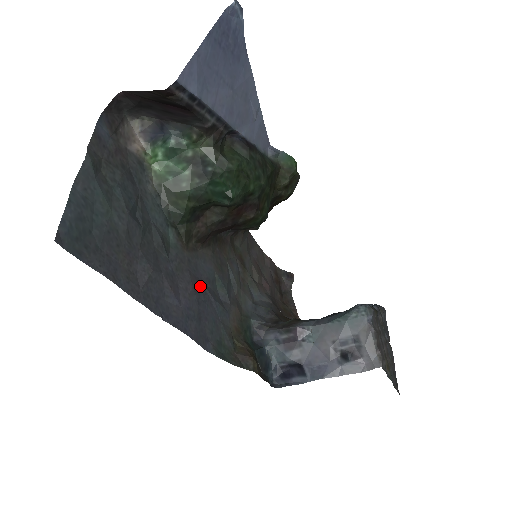
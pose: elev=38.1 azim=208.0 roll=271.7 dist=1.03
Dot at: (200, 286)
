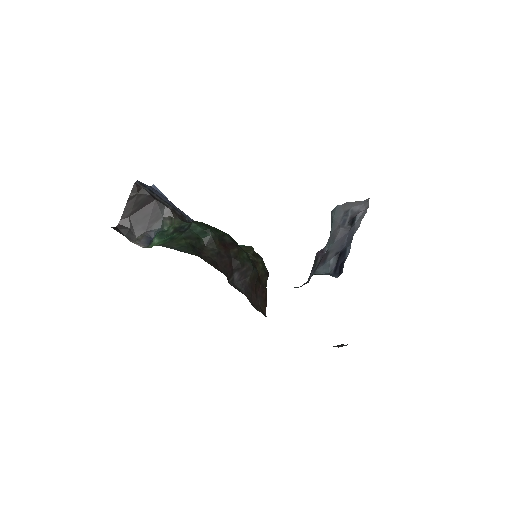
Dot at: occluded
